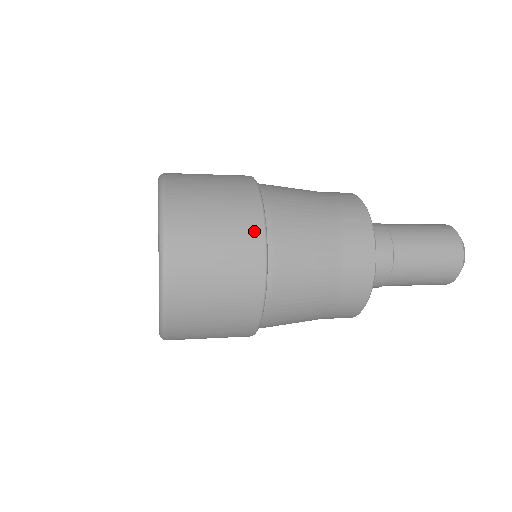
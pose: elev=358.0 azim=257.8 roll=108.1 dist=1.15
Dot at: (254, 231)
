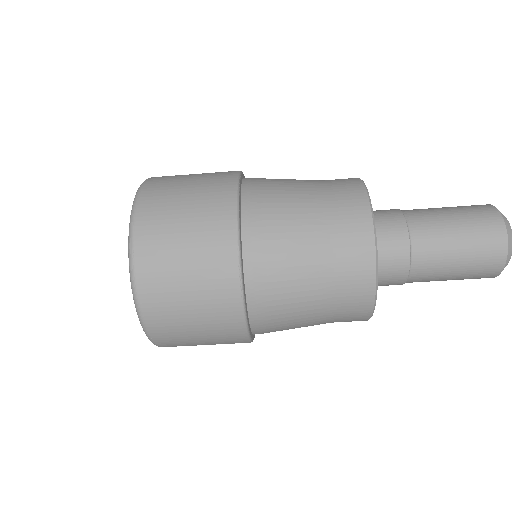
Dot at: occluded
